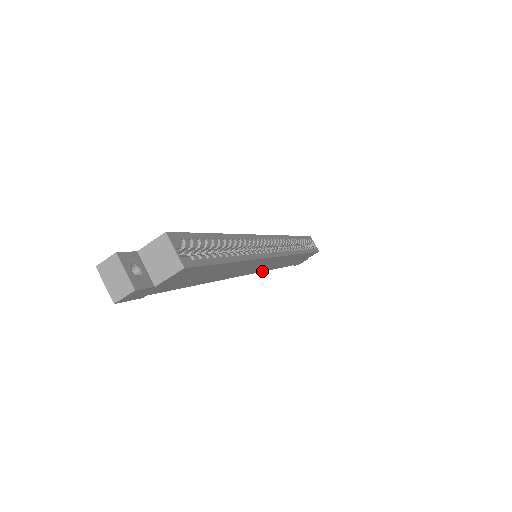
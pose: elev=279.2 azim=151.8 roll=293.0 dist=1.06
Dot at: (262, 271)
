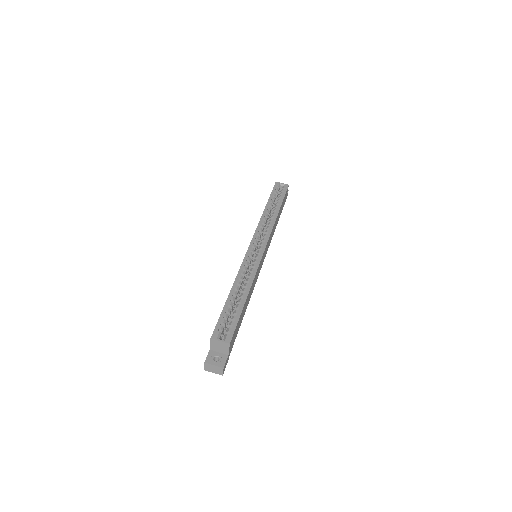
Dot at: occluded
